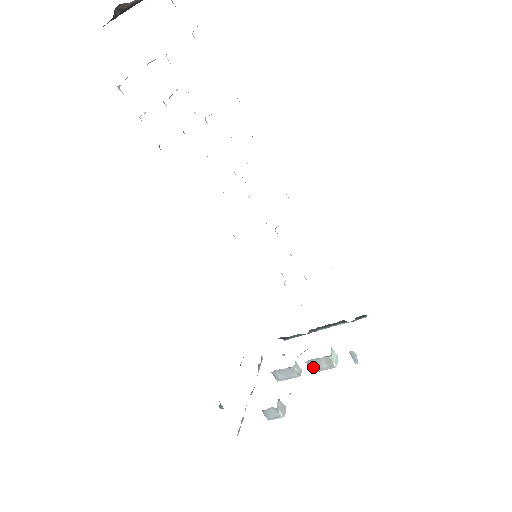
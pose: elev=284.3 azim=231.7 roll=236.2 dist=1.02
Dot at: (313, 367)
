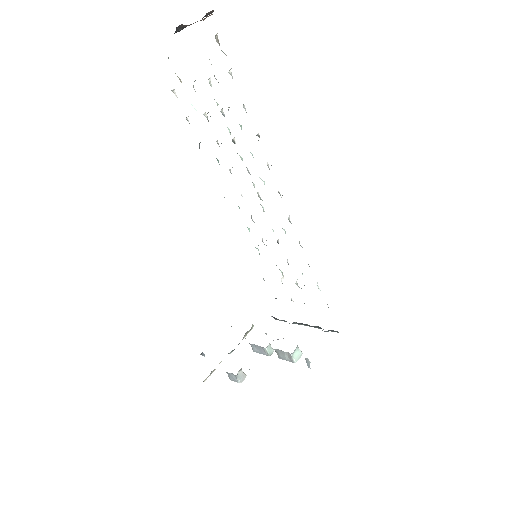
Dot at: (279, 355)
